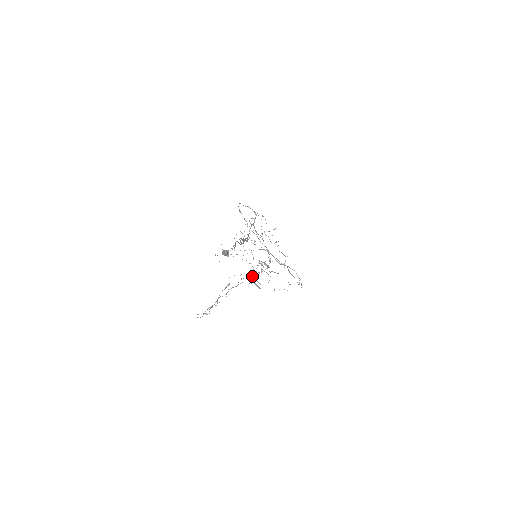
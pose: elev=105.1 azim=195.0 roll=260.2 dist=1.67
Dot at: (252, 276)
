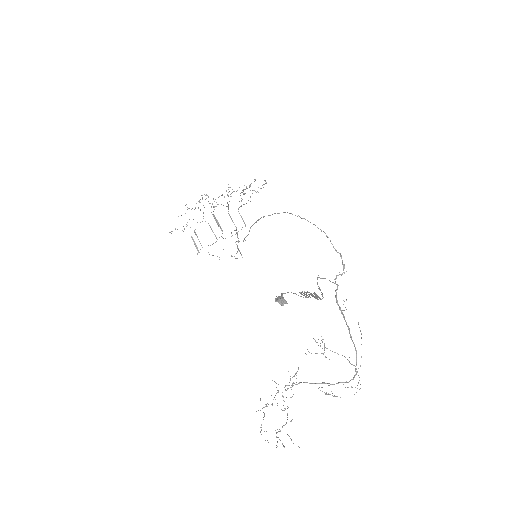
Dot at: (332, 384)
